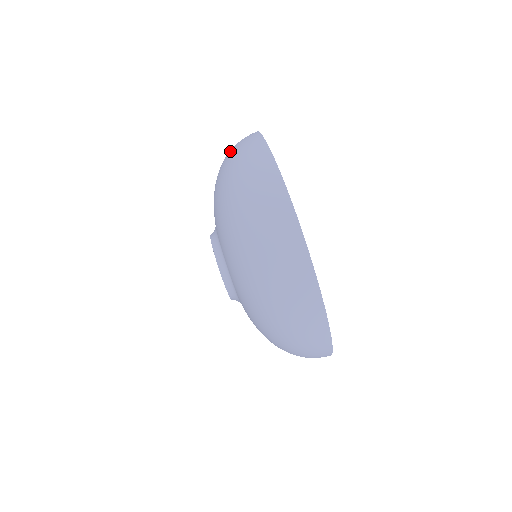
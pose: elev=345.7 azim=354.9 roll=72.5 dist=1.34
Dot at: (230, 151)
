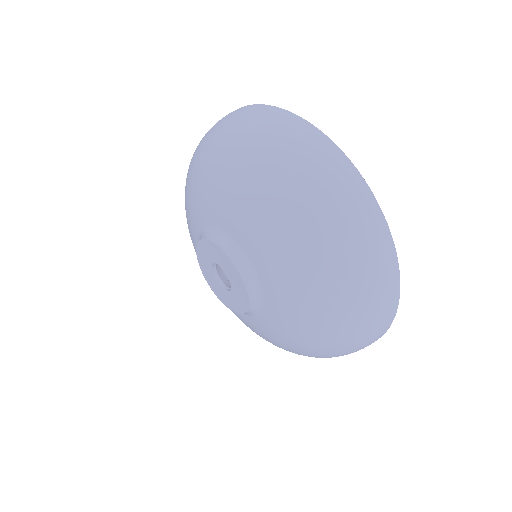
Dot at: occluded
